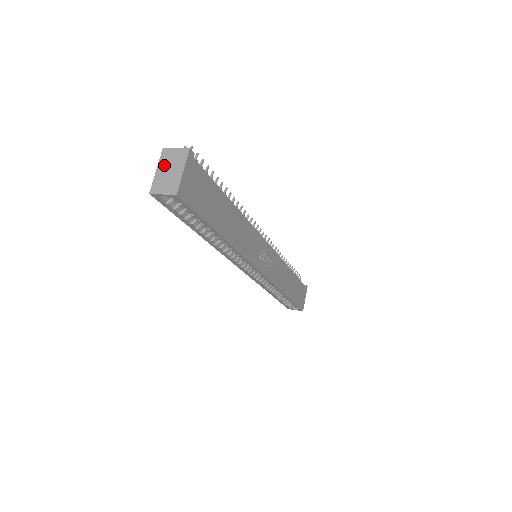
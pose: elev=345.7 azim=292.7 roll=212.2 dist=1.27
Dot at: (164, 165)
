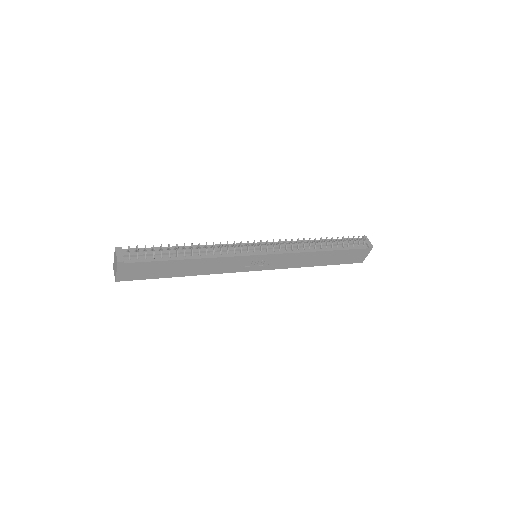
Dot at: (115, 259)
